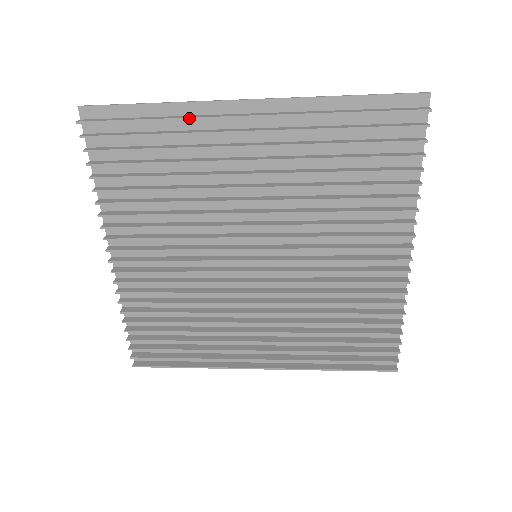
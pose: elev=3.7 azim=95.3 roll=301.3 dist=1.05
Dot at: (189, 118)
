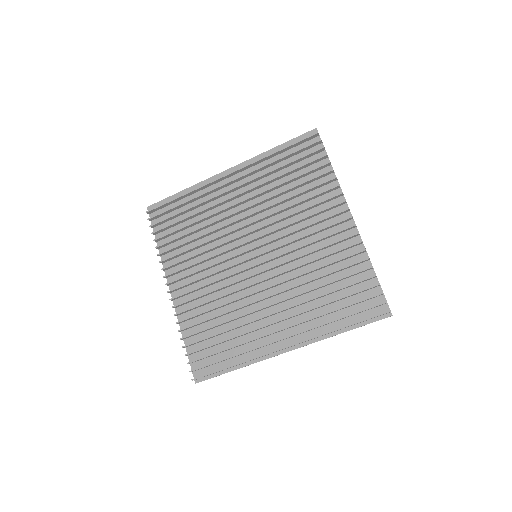
Dot at: (199, 187)
